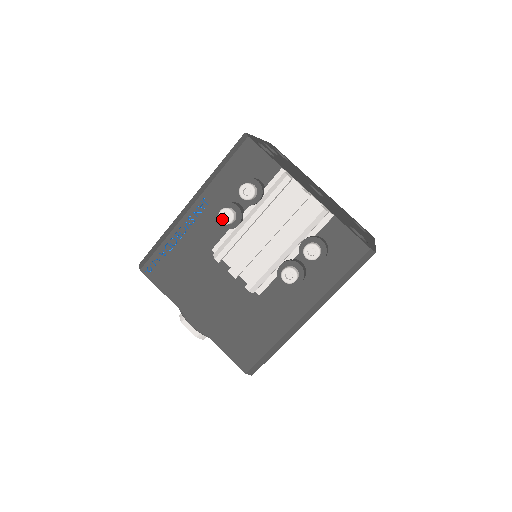
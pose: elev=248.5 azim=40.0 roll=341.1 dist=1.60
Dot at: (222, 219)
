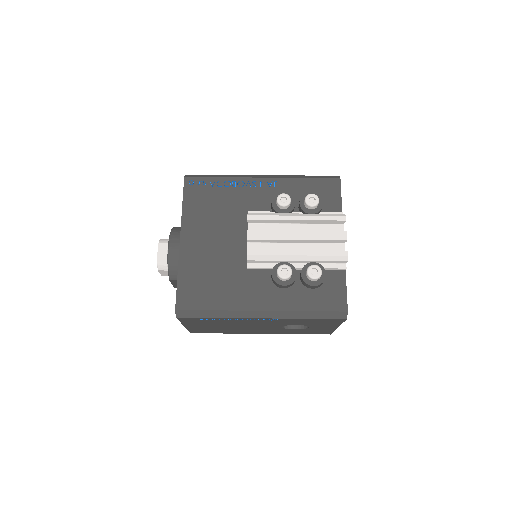
Dot at: (280, 198)
